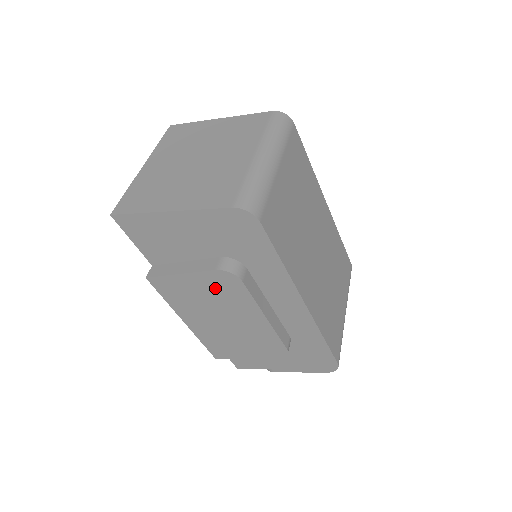
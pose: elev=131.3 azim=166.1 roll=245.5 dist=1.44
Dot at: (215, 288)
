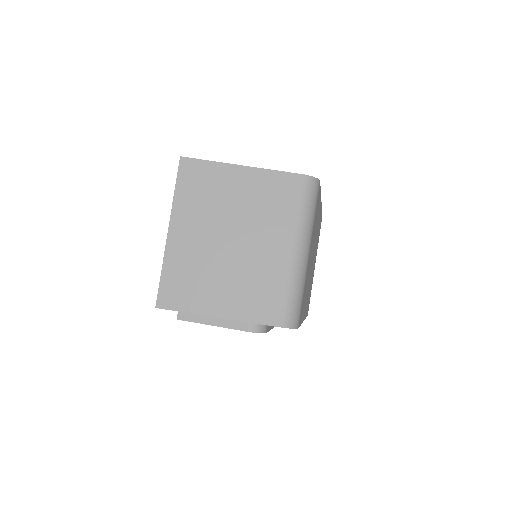
Dot at: occluded
